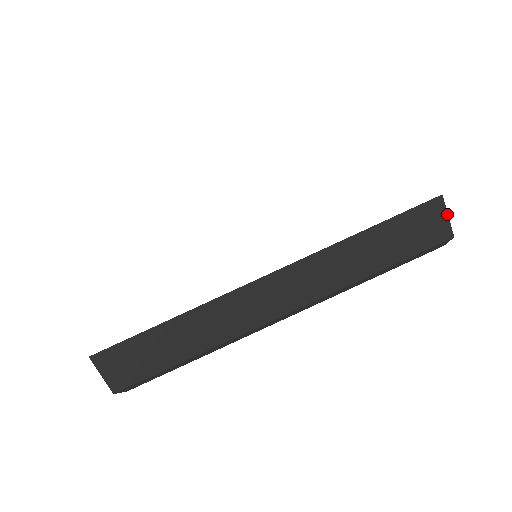
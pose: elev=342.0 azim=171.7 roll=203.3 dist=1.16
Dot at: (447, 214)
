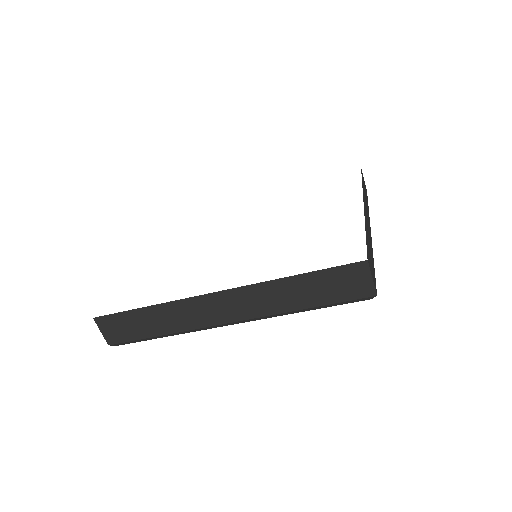
Dot at: occluded
